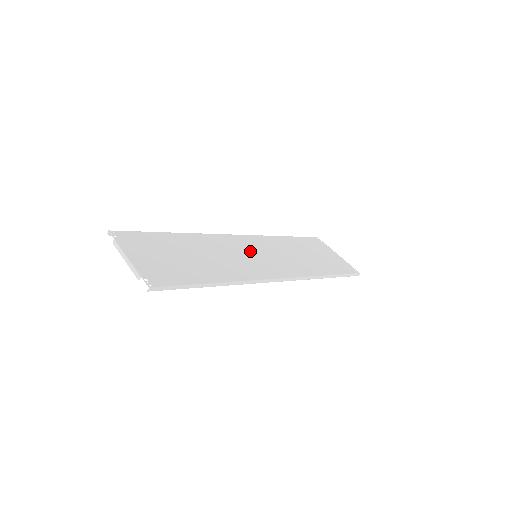
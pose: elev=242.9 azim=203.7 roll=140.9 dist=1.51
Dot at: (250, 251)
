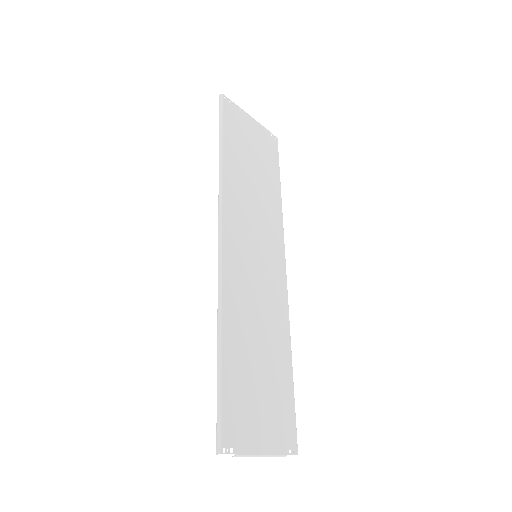
Dot at: (250, 256)
